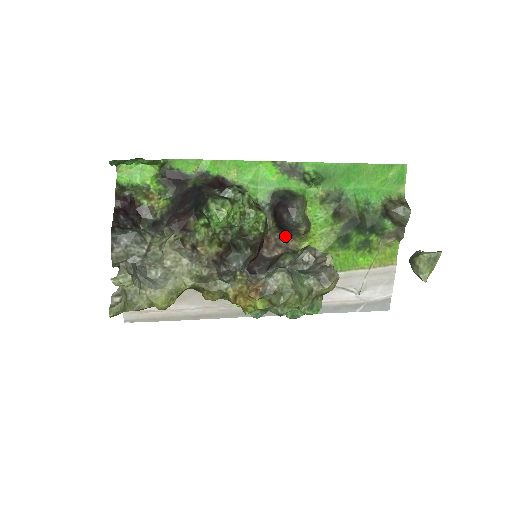
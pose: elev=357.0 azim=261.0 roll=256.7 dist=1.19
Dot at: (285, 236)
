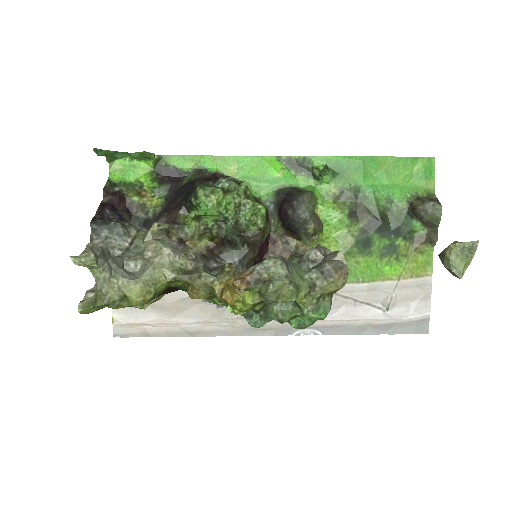
Dot at: (294, 239)
